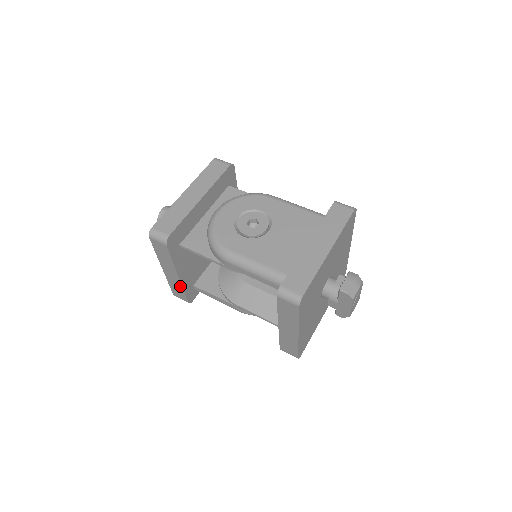
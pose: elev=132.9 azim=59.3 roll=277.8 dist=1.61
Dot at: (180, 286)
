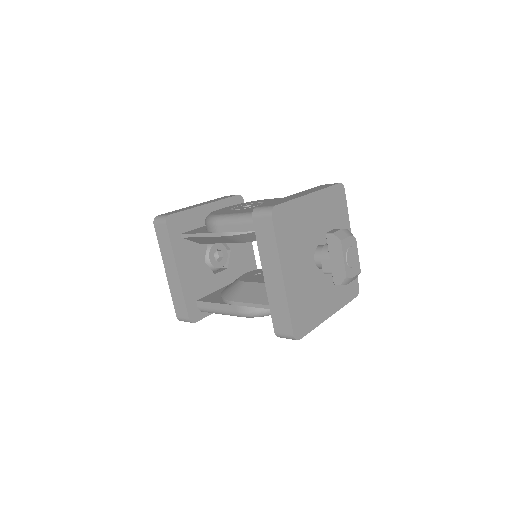
Dot at: (180, 291)
